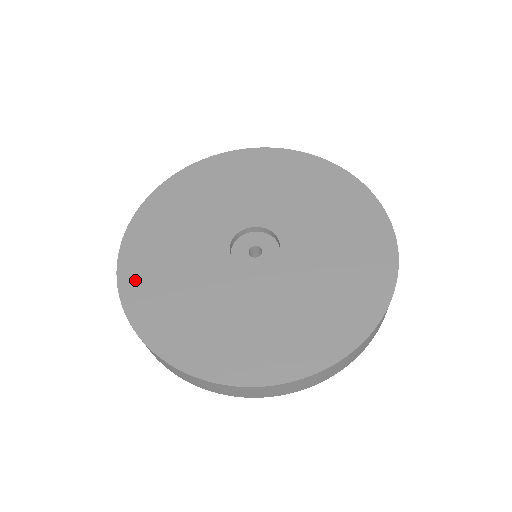
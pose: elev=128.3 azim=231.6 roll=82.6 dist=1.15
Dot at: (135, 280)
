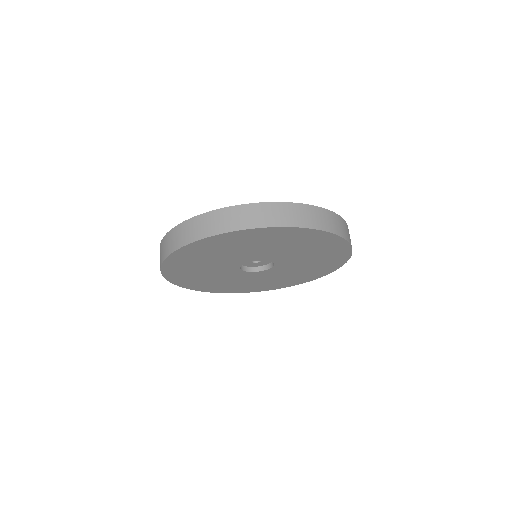
Dot at: (219, 290)
